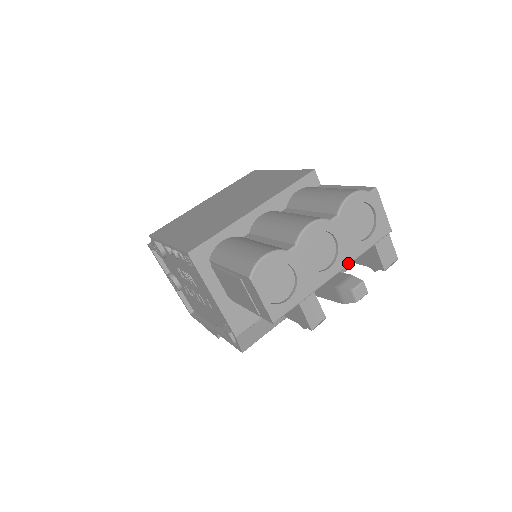
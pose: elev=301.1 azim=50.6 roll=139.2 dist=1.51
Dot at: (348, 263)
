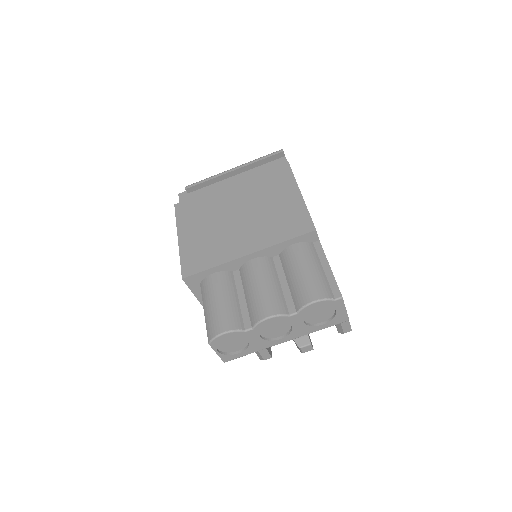
Dot at: (299, 336)
